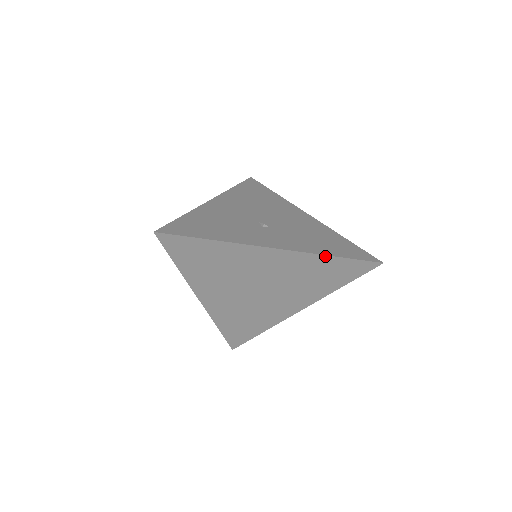
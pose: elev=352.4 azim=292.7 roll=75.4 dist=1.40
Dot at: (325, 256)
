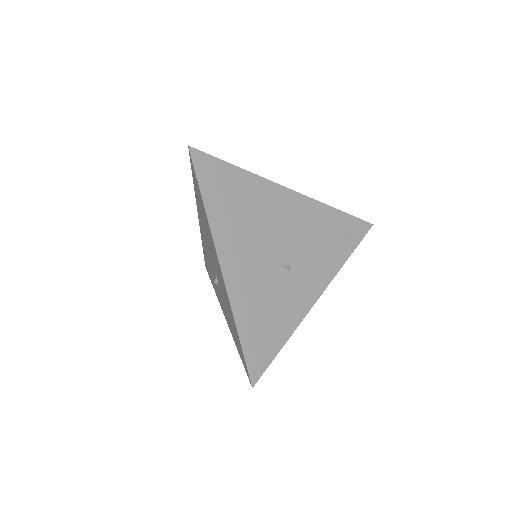
Dot at: (344, 263)
